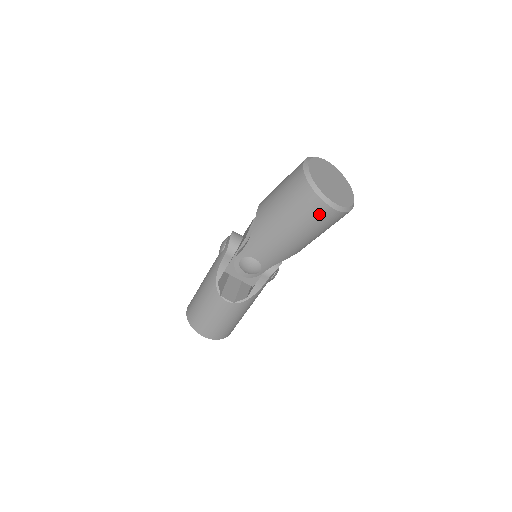
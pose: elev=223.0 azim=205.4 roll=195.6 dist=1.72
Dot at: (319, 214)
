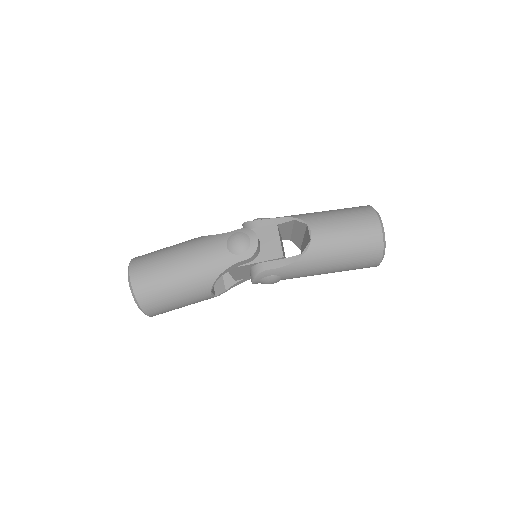
Dot at: (366, 267)
